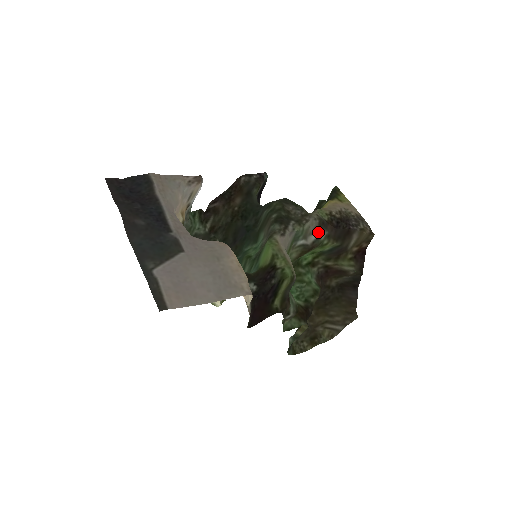
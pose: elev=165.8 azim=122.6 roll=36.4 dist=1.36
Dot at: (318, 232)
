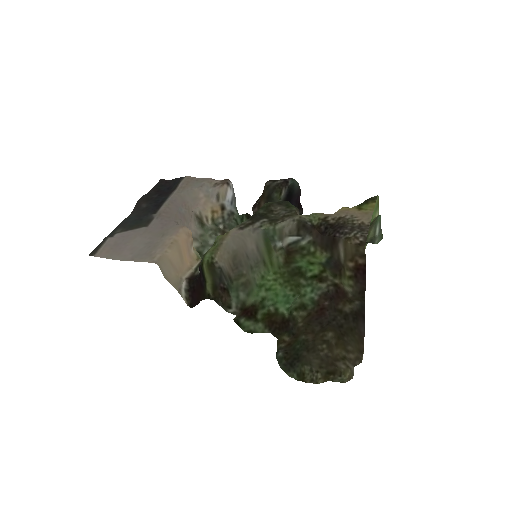
Dot at: (297, 235)
